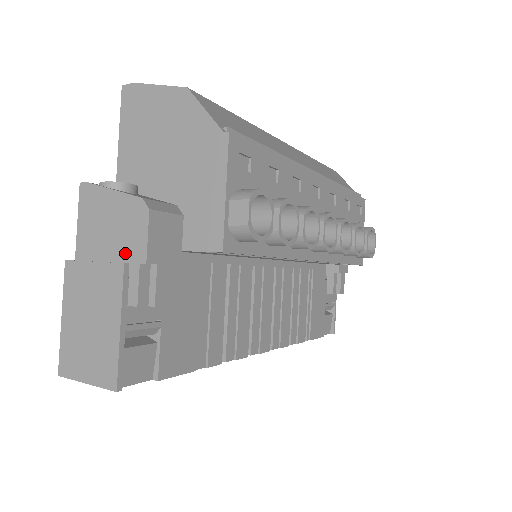
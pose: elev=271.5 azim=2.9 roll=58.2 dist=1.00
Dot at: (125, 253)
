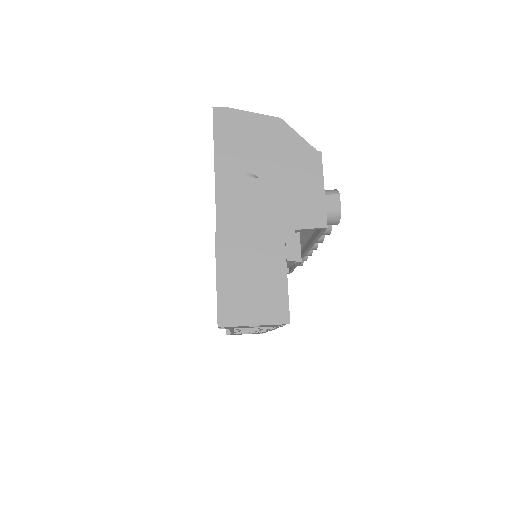
Dot at: (279, 223)
